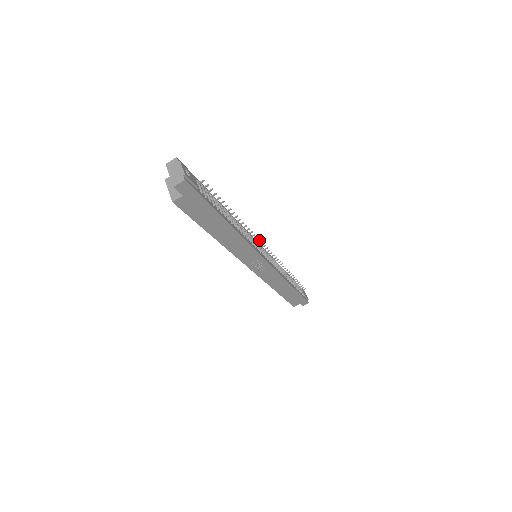
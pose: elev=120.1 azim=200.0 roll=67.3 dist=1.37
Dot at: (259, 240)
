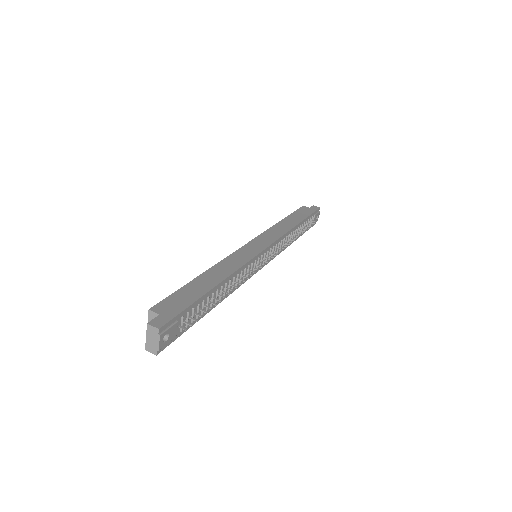
Dot at: occluded
